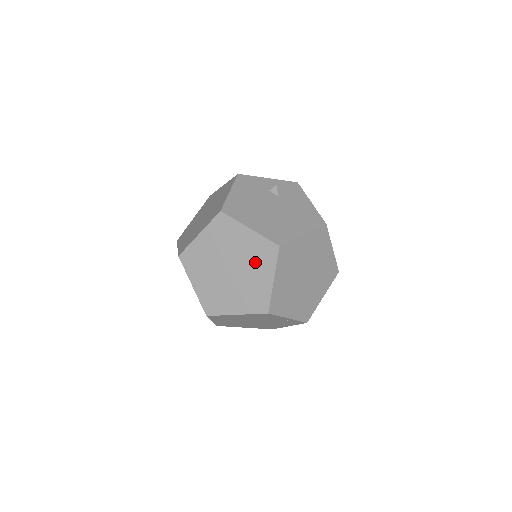
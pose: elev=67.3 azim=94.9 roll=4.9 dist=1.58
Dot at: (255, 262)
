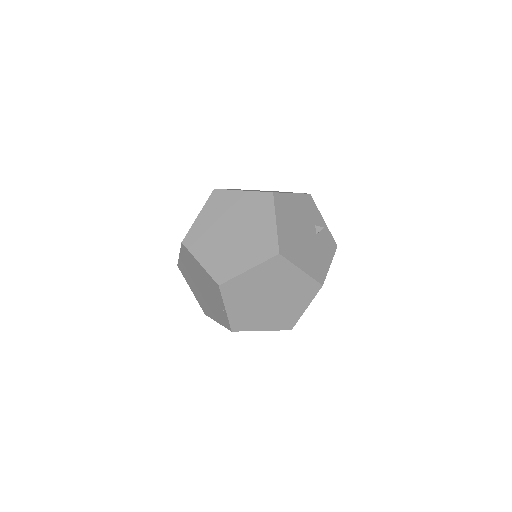
Dot at: (253, 246)
